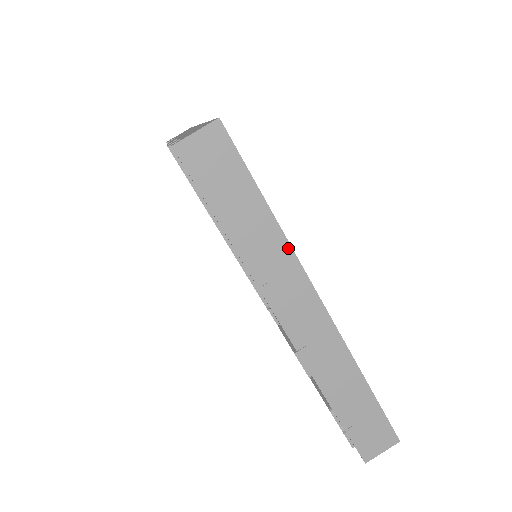
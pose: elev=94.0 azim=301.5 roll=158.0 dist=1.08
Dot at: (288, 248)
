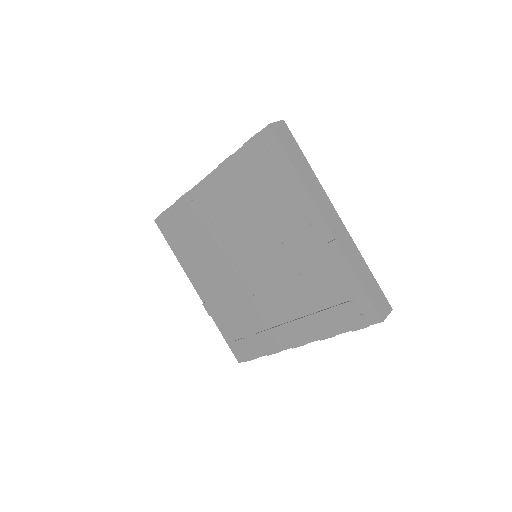
Dot at: (319, 183)
